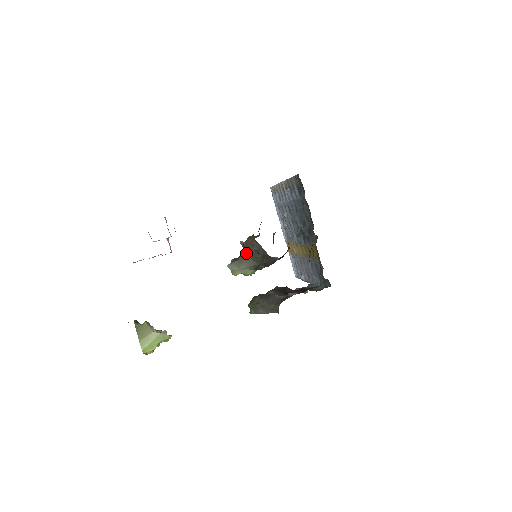
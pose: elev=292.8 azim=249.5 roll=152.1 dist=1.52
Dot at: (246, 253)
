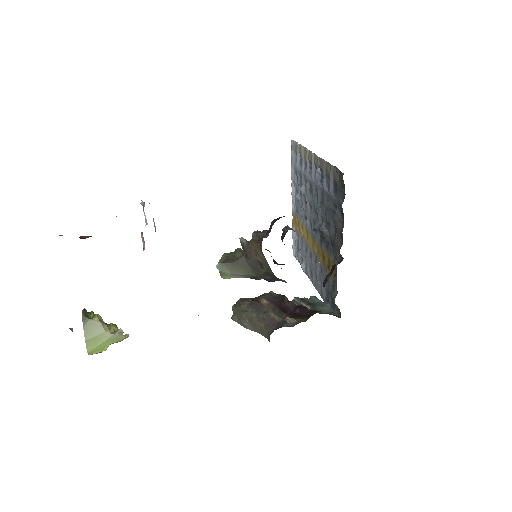
Dot at: (245, 258)
